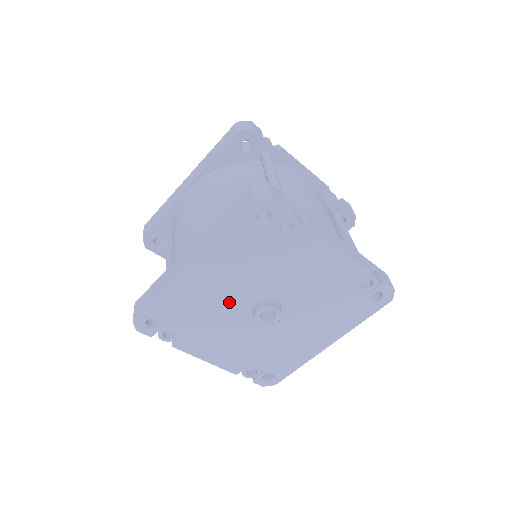
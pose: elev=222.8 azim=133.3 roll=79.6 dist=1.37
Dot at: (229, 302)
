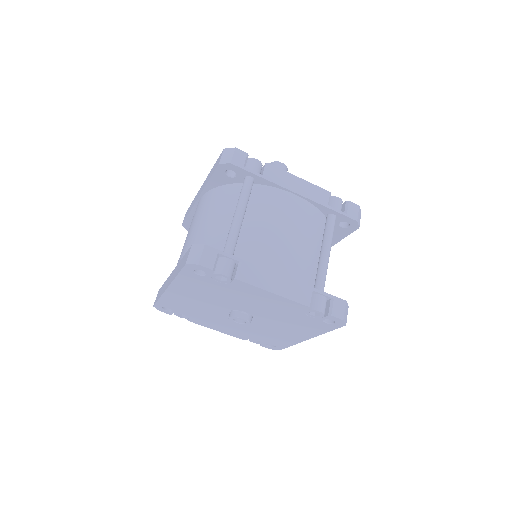
Dot at: (210, 308)
